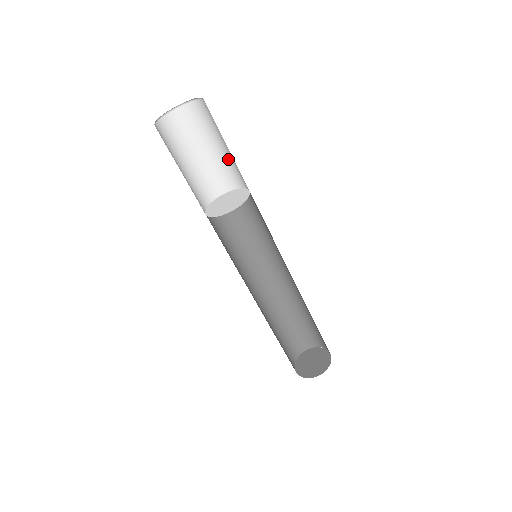
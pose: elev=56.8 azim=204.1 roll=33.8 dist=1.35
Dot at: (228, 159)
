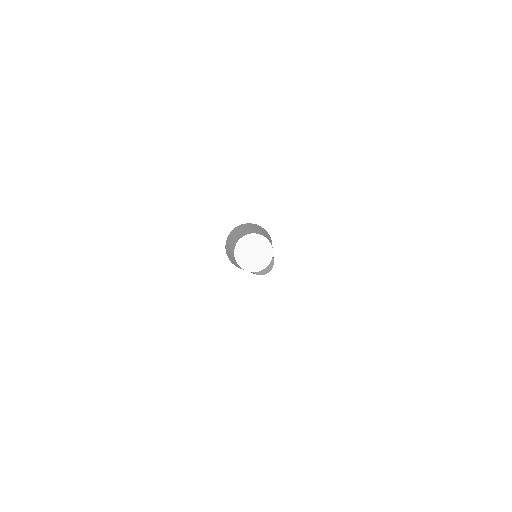
Dot at: (249, 230)
